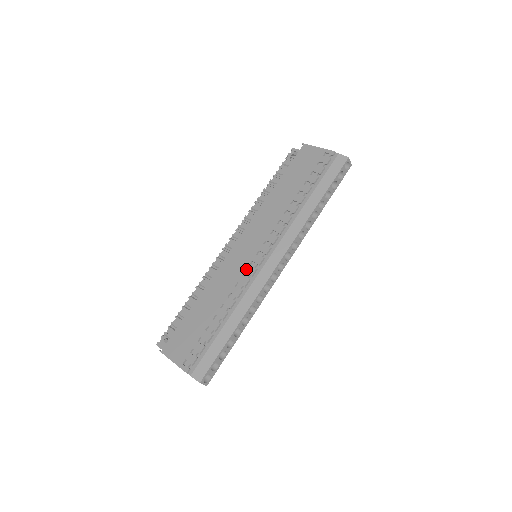
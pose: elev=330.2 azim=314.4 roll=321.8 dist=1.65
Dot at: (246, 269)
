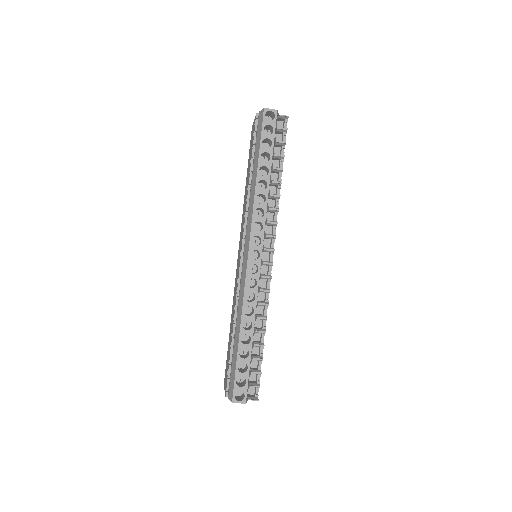
Dot at: occluded
